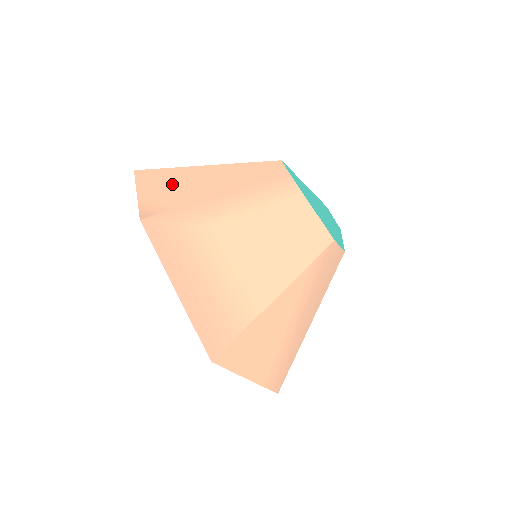
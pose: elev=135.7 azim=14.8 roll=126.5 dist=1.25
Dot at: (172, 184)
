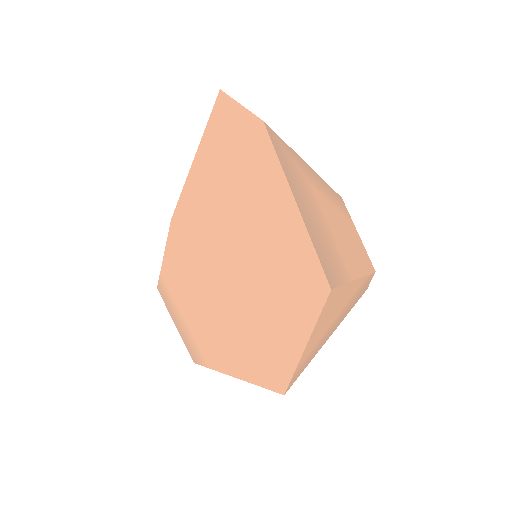
Dot at: occluded
